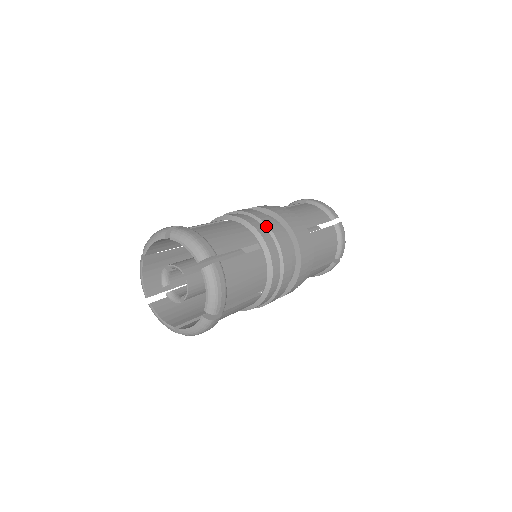
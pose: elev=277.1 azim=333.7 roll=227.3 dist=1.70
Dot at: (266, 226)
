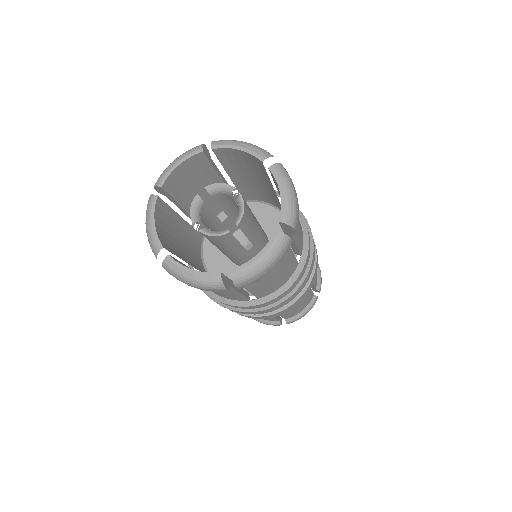
Dot at: occluded
